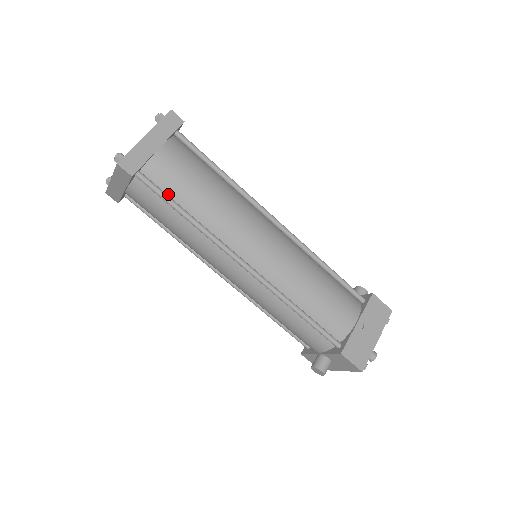
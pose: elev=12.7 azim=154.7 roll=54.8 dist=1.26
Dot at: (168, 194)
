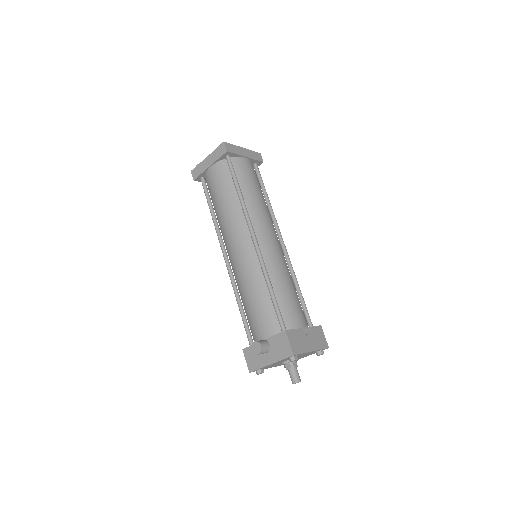
Dot at: (236, 177)
